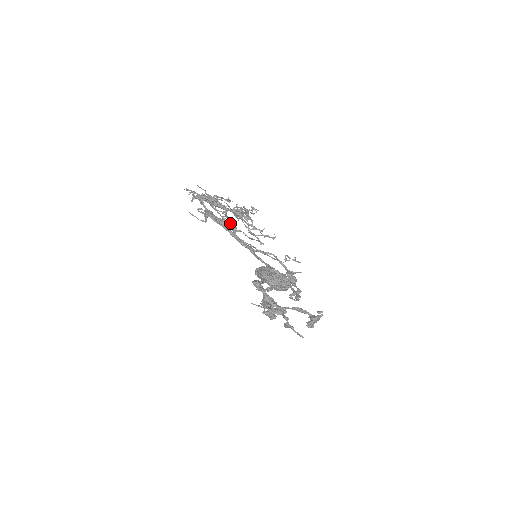
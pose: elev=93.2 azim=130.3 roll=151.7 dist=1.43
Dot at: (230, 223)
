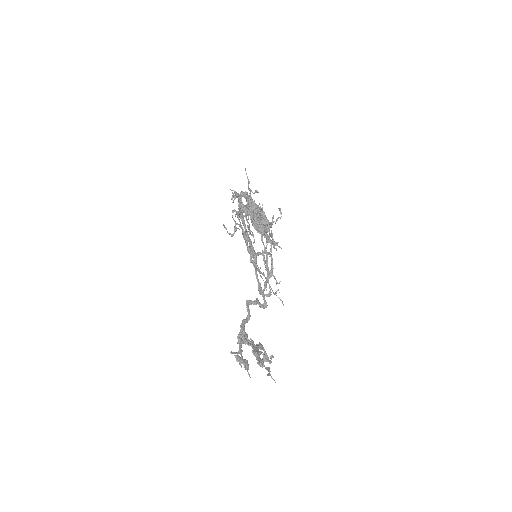
Dot at: (252, 251)
